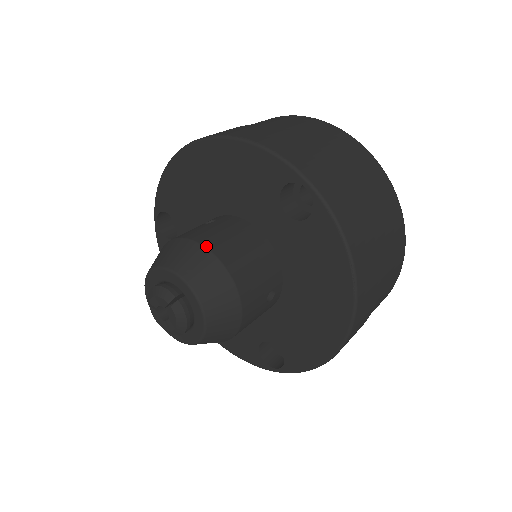
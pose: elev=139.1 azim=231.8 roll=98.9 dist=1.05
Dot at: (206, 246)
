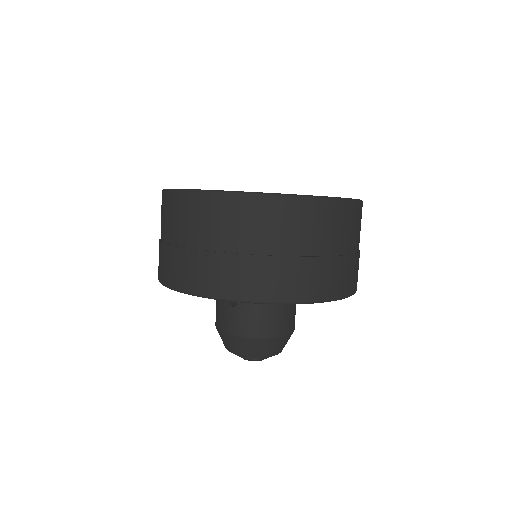
Dot at: (258, 338)
